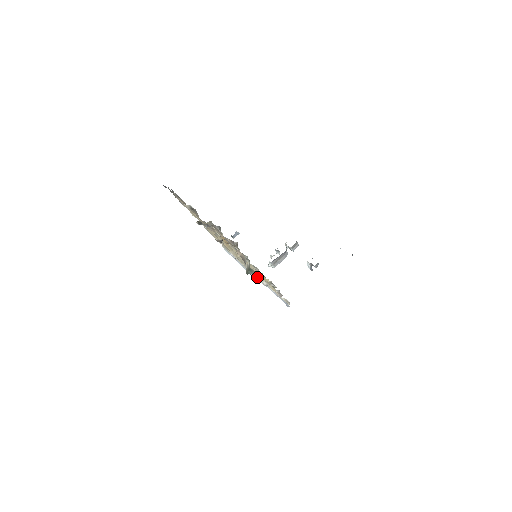
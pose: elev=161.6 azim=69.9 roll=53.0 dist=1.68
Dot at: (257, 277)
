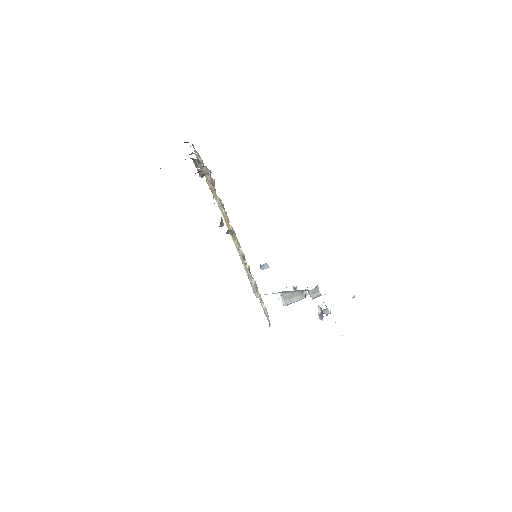
Dot at: occluded
